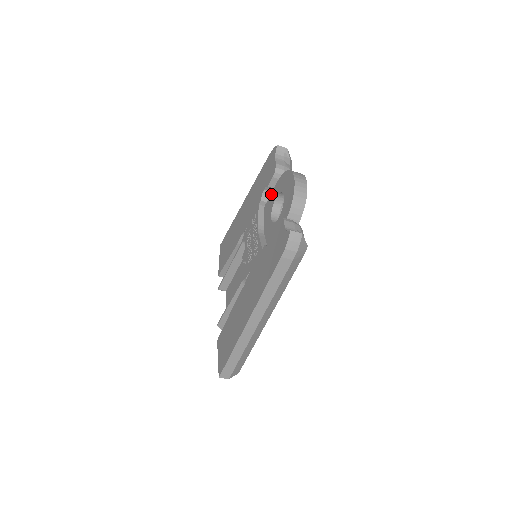
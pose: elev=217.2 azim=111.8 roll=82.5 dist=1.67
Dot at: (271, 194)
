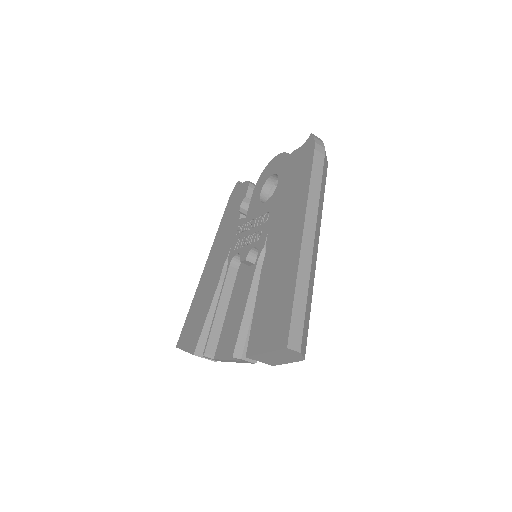
Dot at: (250, 204)
